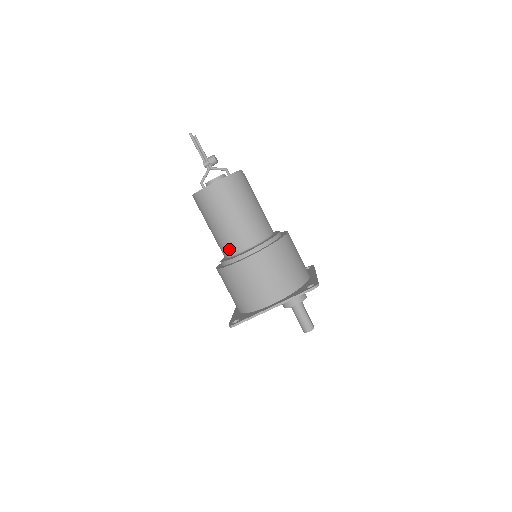
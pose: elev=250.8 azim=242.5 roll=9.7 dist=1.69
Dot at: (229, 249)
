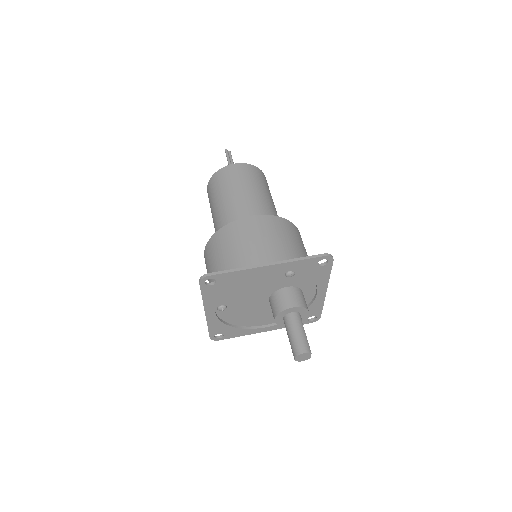
Dot at: occluded
